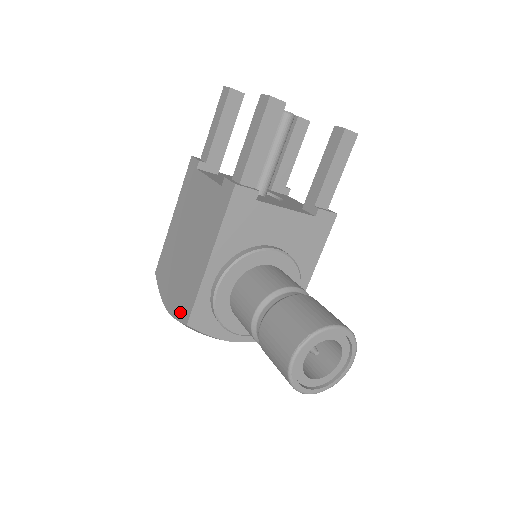
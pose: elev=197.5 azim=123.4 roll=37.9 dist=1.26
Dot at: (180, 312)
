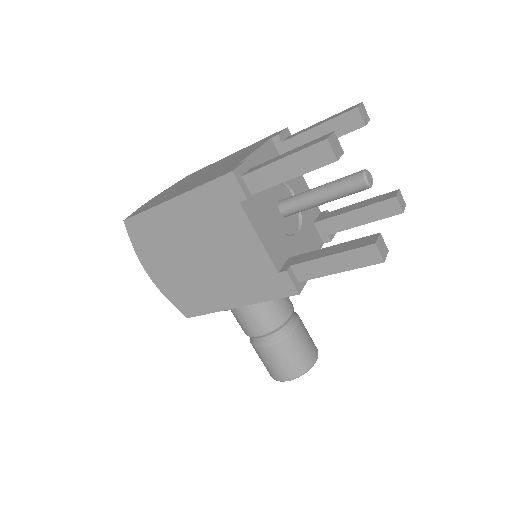
Dot at: (177, 302)
